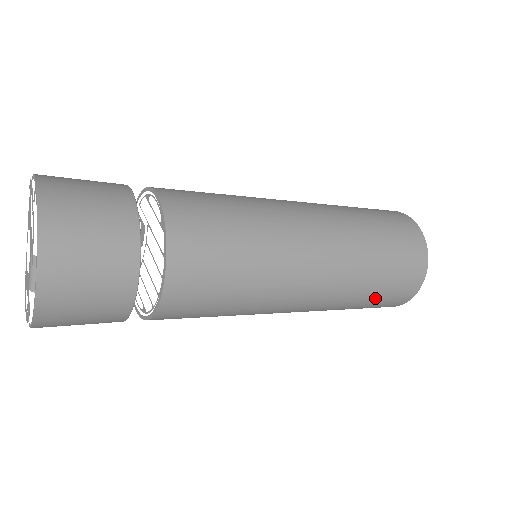
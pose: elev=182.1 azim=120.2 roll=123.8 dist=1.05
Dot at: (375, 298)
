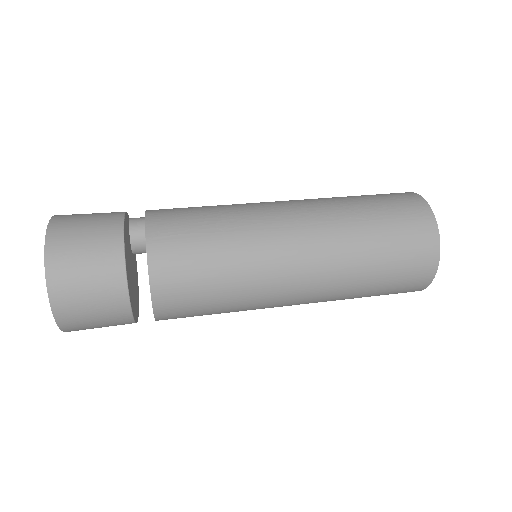
Dot at: (370, 296)
